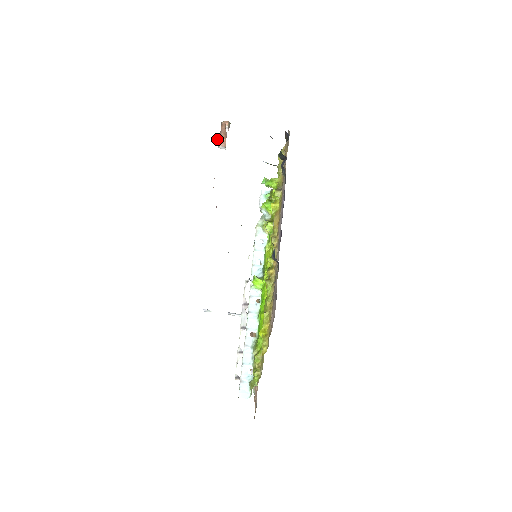
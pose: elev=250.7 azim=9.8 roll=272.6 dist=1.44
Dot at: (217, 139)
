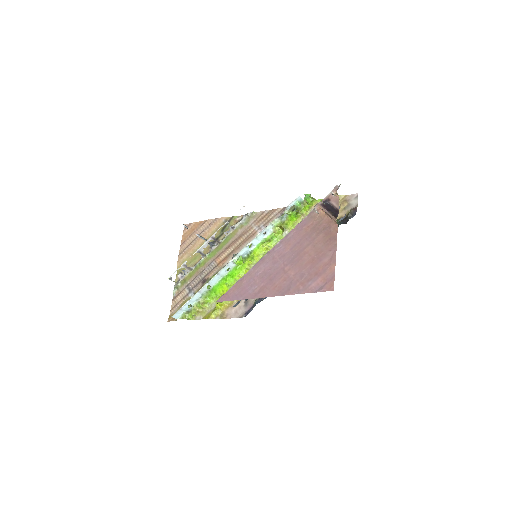
Dot at: (325, 289)
